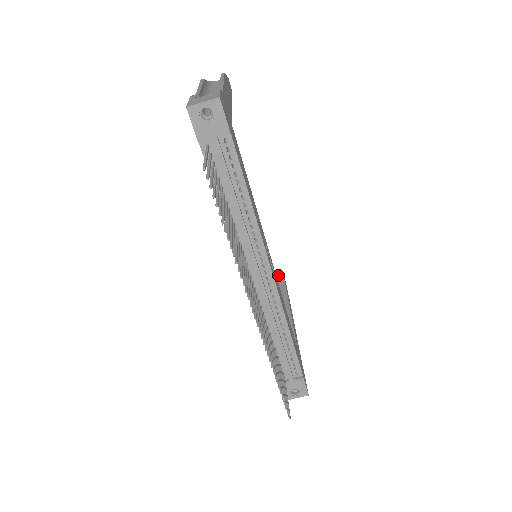
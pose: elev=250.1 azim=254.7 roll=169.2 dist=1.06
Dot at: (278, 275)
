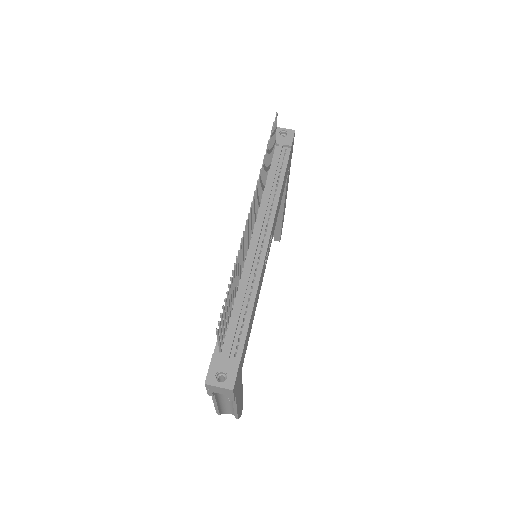
Dot at: occluded
